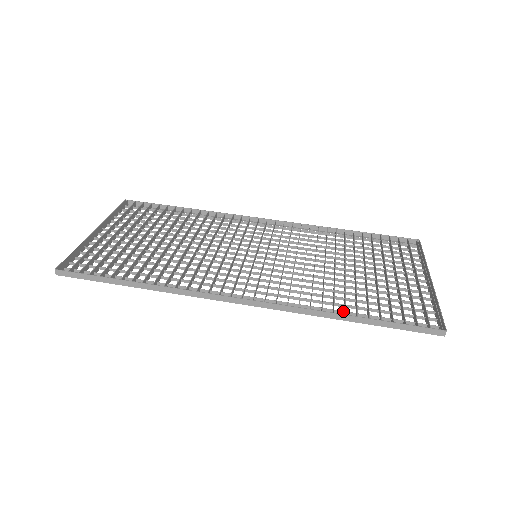
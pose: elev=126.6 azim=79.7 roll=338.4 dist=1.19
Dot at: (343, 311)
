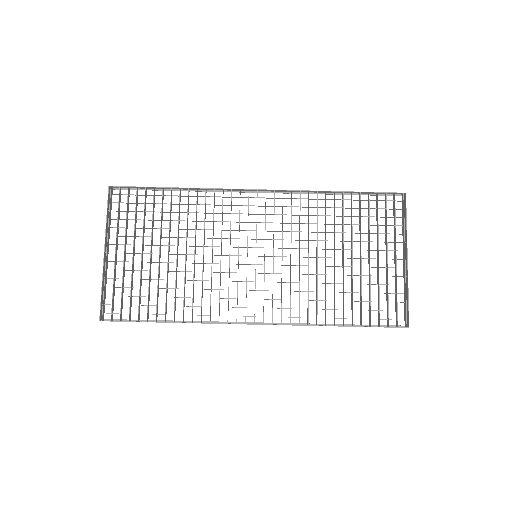
Dot at: occluded
